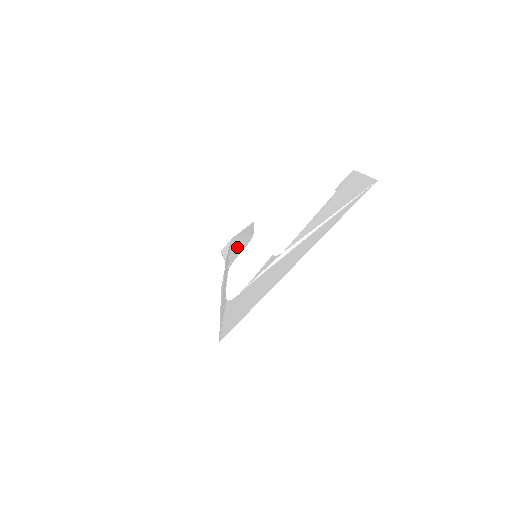
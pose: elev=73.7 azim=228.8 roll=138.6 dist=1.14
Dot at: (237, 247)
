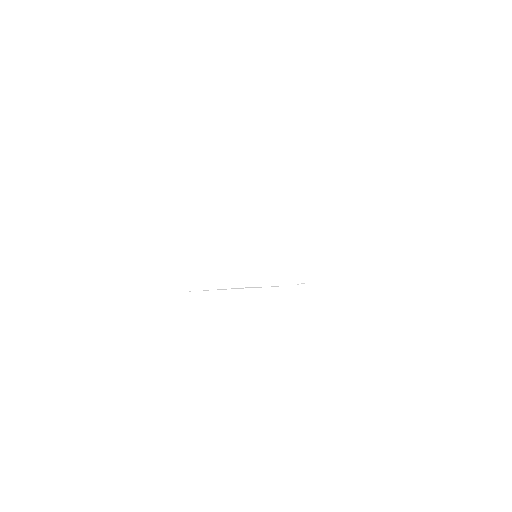
Dot at: occluded
